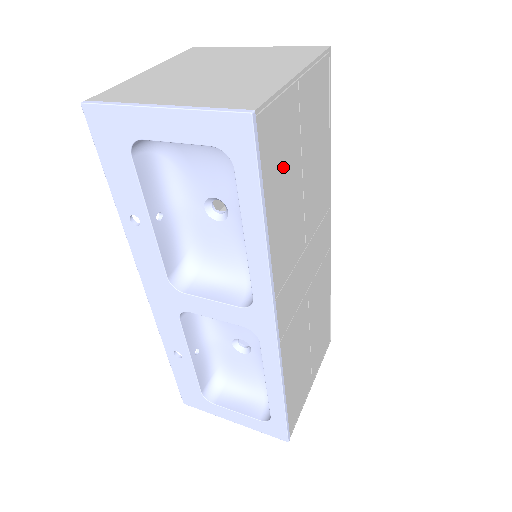
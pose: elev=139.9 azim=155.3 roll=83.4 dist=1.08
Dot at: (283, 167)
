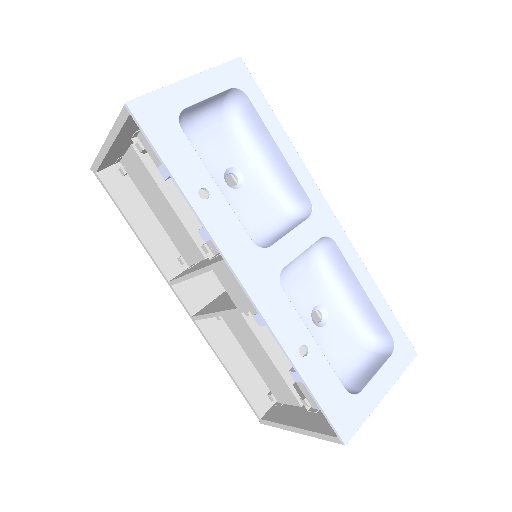
Dot at: occluded
